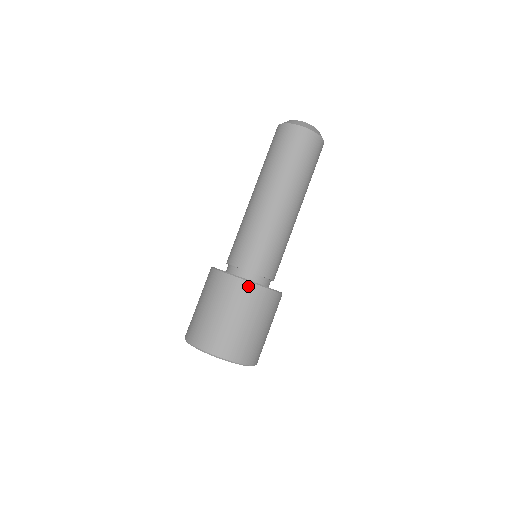
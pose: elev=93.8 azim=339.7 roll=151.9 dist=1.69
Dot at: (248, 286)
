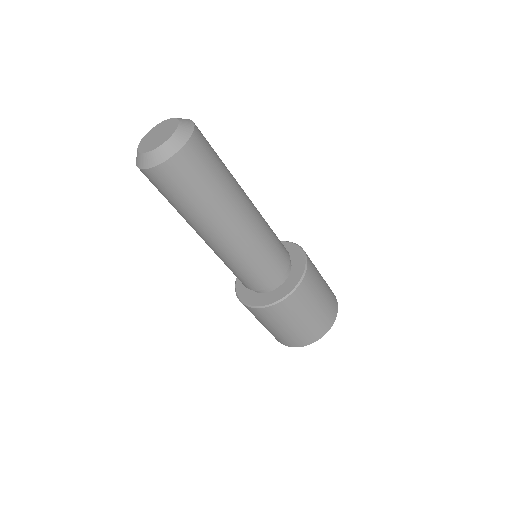
Dot at: (280, 306)
